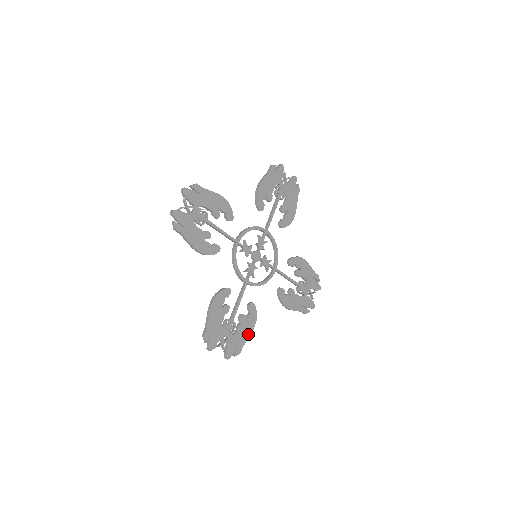
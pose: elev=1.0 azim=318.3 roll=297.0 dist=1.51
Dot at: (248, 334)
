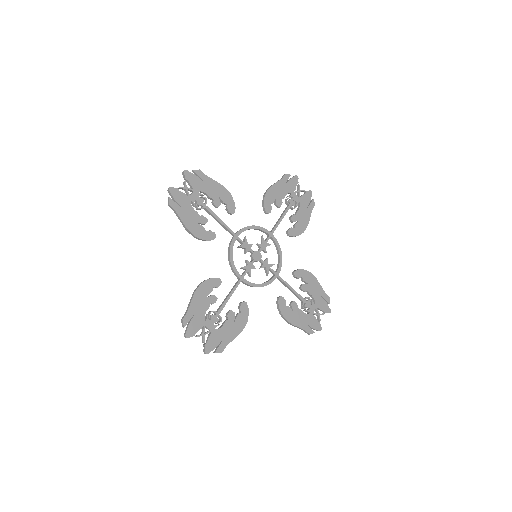
Dot at: (235, 334)
